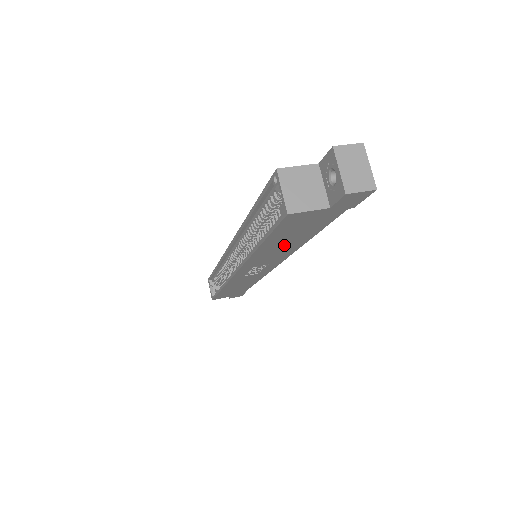
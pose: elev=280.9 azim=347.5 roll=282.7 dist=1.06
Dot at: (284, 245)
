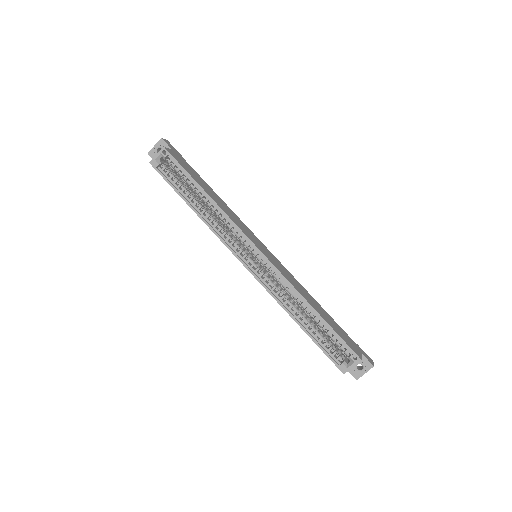
Dot at: occluded
